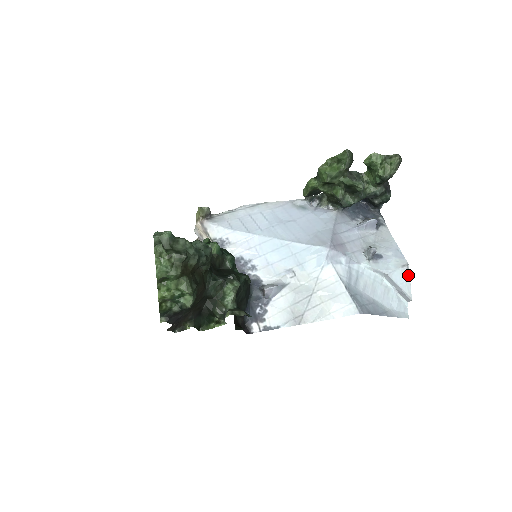
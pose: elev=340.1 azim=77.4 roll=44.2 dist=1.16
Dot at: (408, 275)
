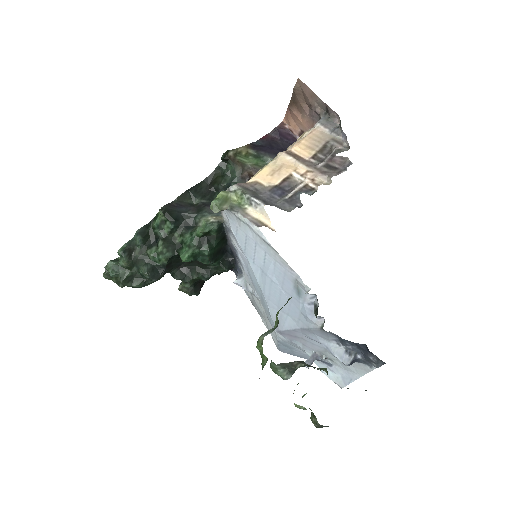
Dot at: occluded
